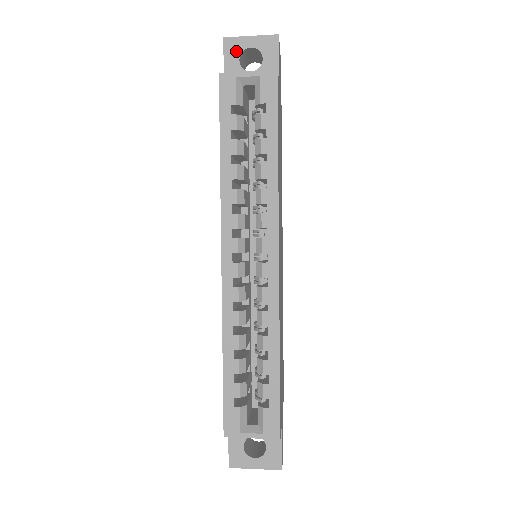
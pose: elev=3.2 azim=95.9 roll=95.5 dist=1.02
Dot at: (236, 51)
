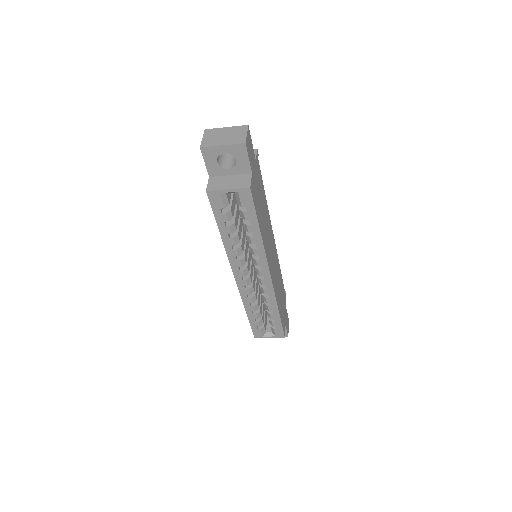
Dot at: (213, 156)
